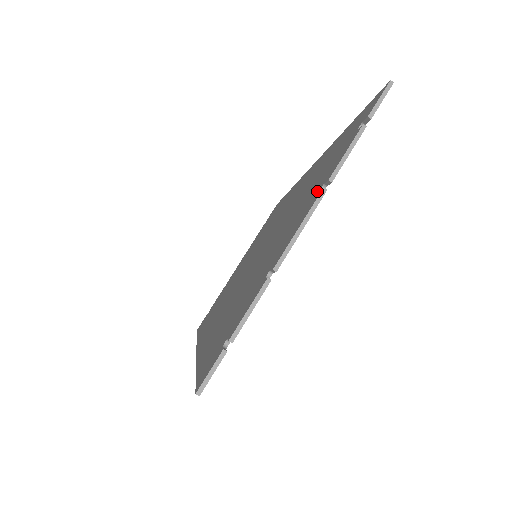
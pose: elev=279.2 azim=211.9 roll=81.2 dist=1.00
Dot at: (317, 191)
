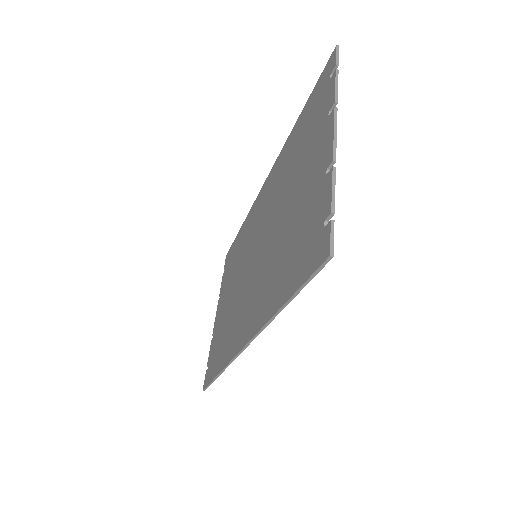
Dot at: (325, 121)
